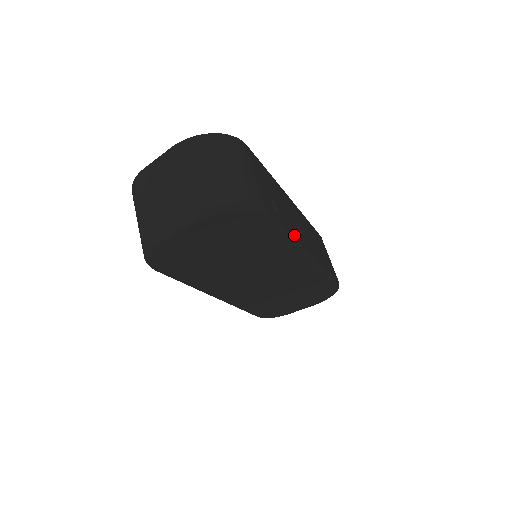
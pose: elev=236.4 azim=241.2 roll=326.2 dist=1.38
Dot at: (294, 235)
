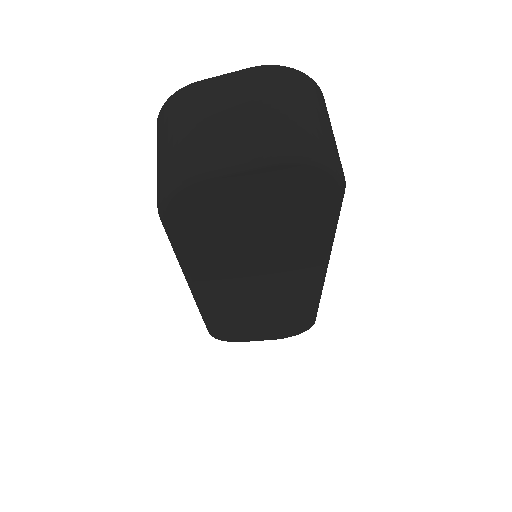
Dot at: occluded
